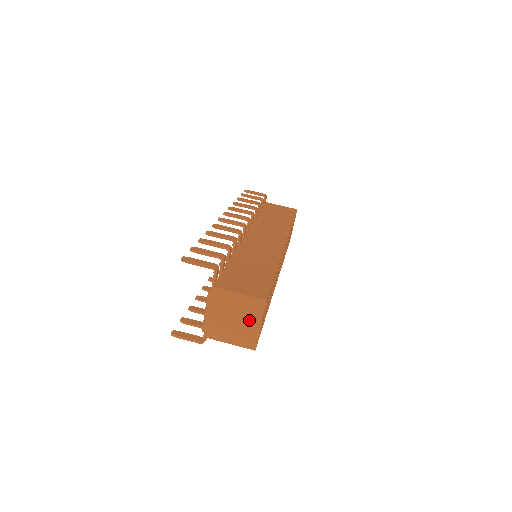
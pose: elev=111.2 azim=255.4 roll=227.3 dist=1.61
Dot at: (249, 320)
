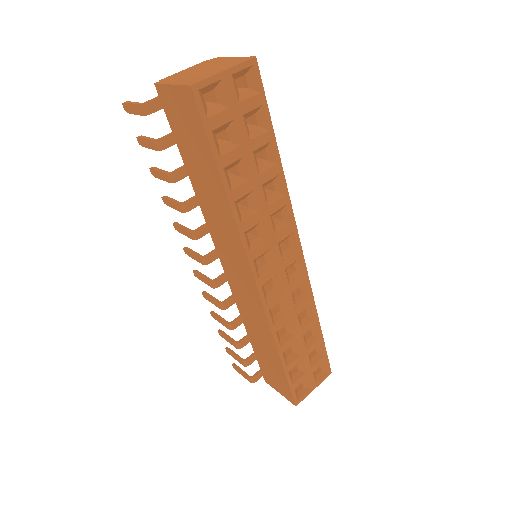
Dot at: (218, 69)
